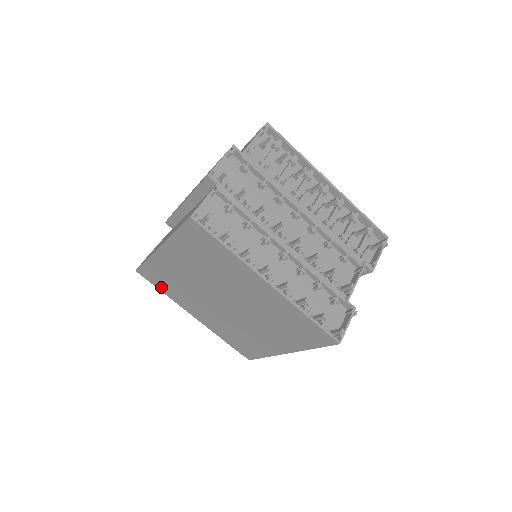
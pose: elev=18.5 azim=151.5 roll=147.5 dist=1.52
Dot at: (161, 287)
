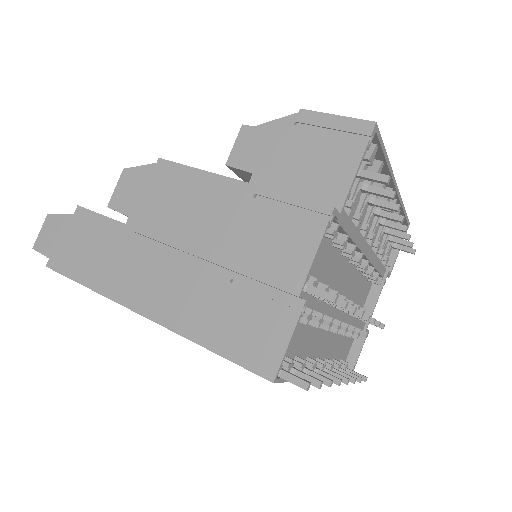
Dot at: occluded
